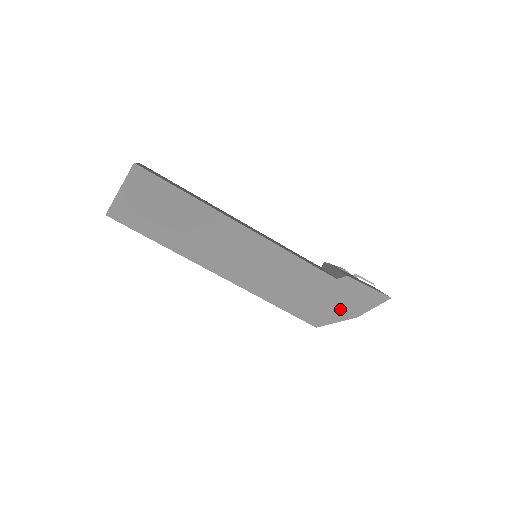
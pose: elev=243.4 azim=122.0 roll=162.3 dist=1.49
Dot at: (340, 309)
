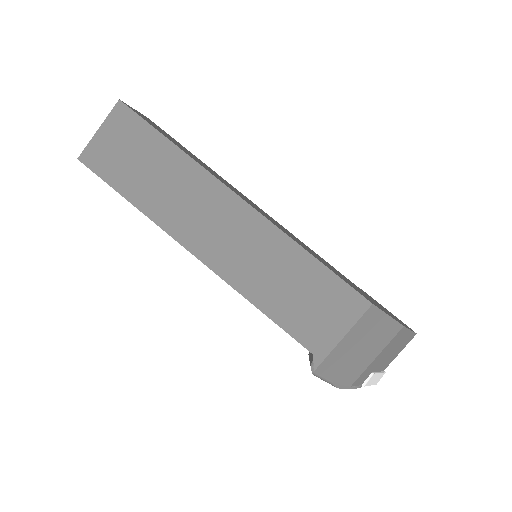
Dot at: (381, 308)
